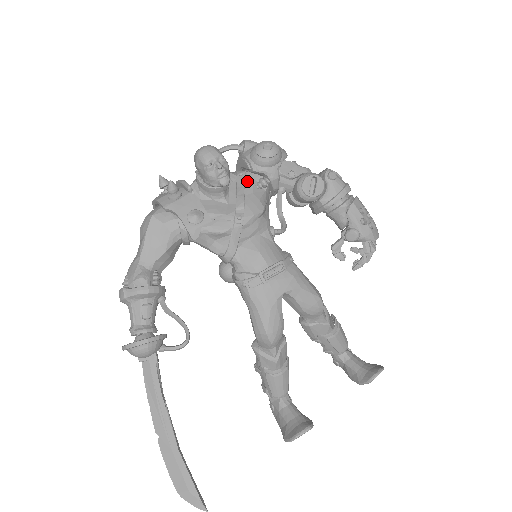
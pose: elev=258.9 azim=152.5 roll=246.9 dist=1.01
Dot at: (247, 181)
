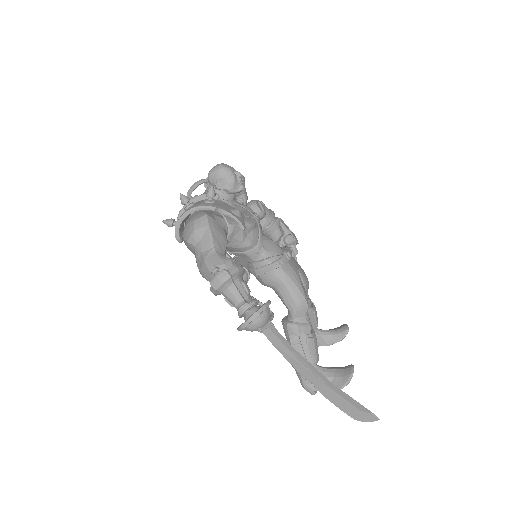
Dot at: occluded
